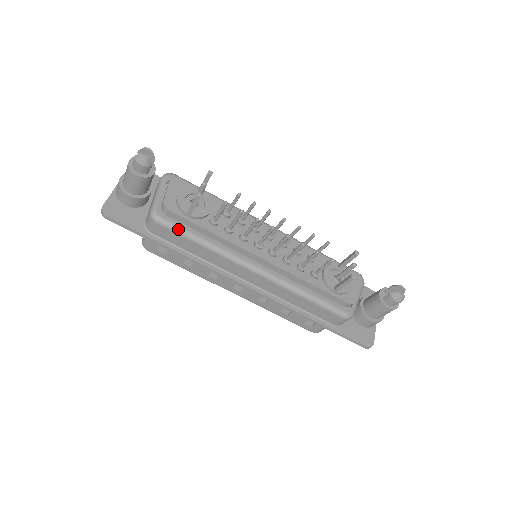
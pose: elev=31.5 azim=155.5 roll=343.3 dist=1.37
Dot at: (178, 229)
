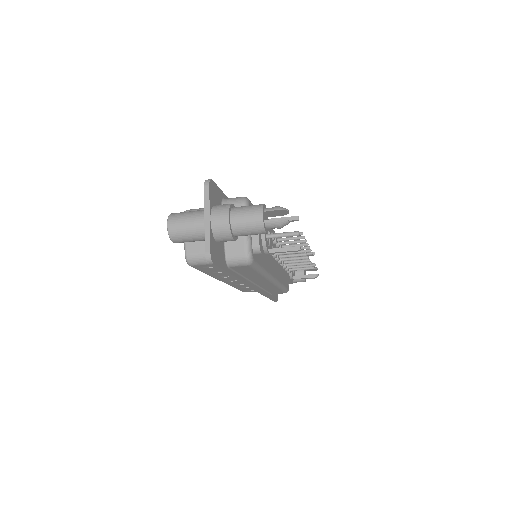
Dot at: (258, 267)
